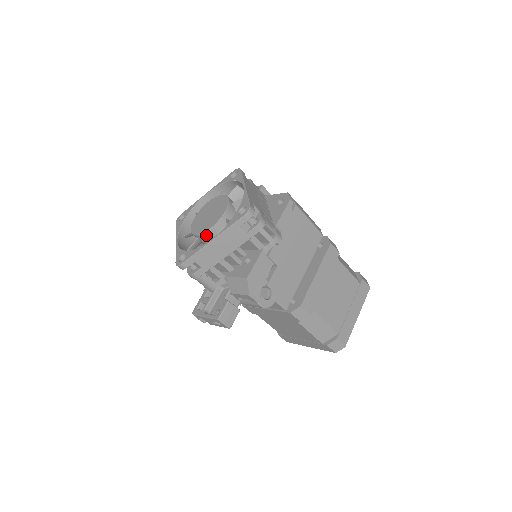
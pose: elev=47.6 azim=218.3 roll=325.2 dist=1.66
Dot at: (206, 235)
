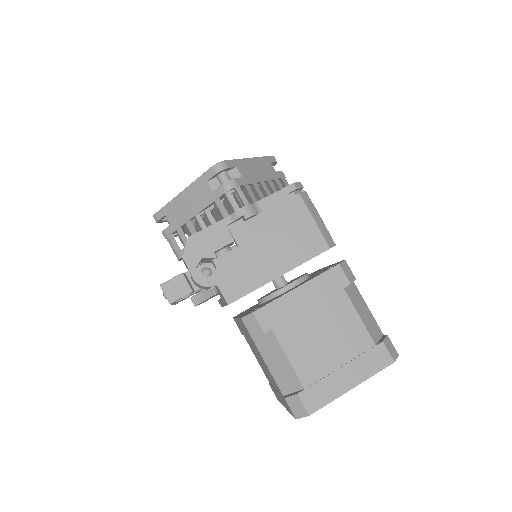
Dot at: occluded
